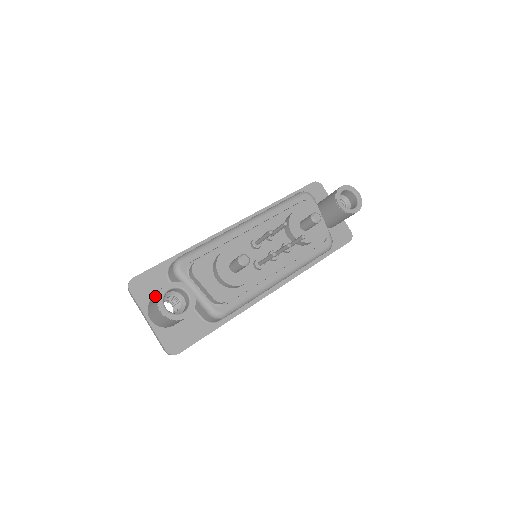
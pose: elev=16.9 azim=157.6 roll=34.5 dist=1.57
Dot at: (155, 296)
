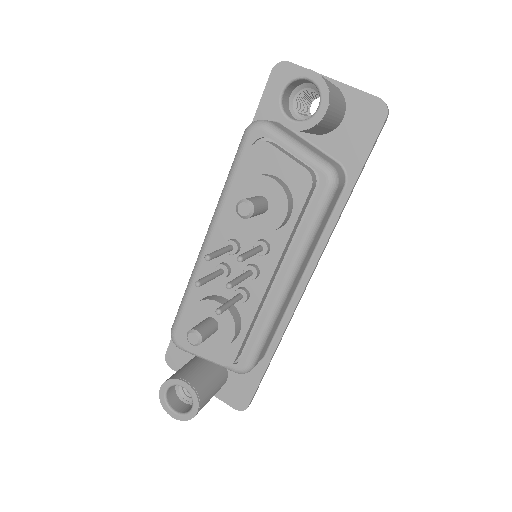
Dot at: occluded
